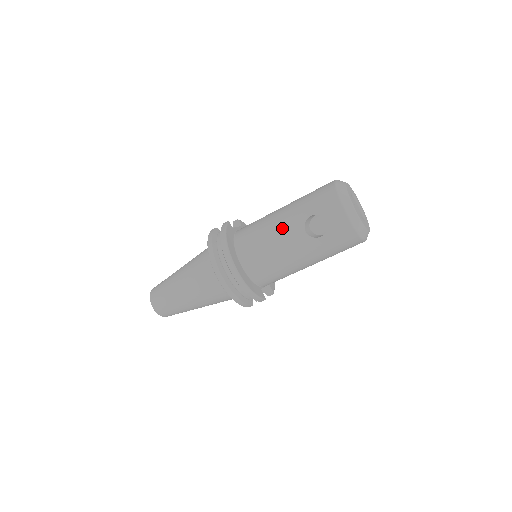
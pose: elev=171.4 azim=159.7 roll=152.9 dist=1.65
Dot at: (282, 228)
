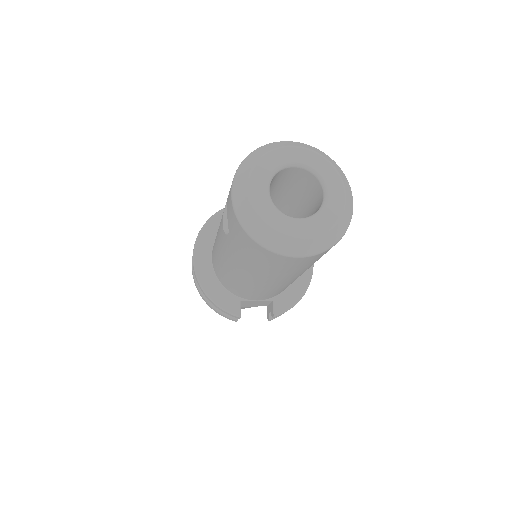
Dot at: occluded
